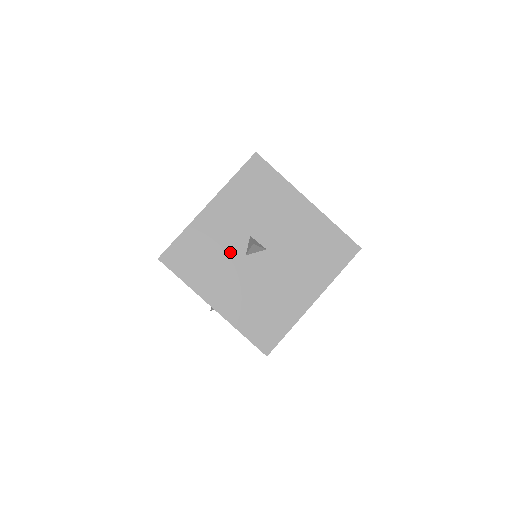
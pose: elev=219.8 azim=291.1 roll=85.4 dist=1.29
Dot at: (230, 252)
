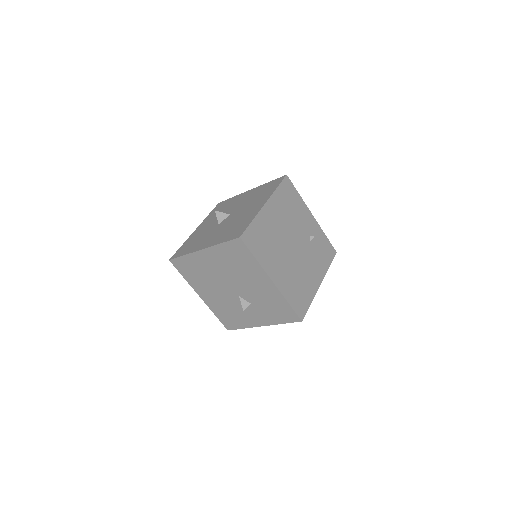
Dot at: (210, 230)
